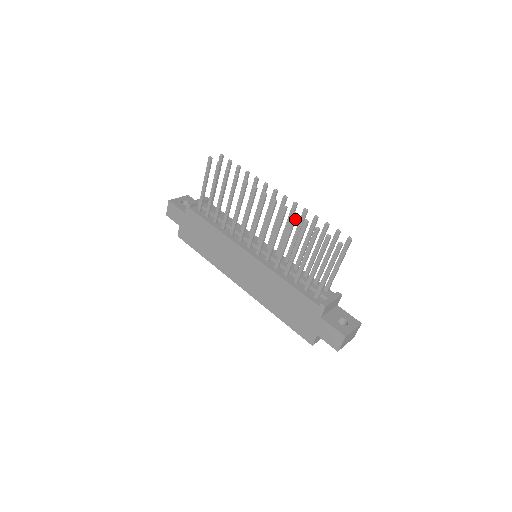
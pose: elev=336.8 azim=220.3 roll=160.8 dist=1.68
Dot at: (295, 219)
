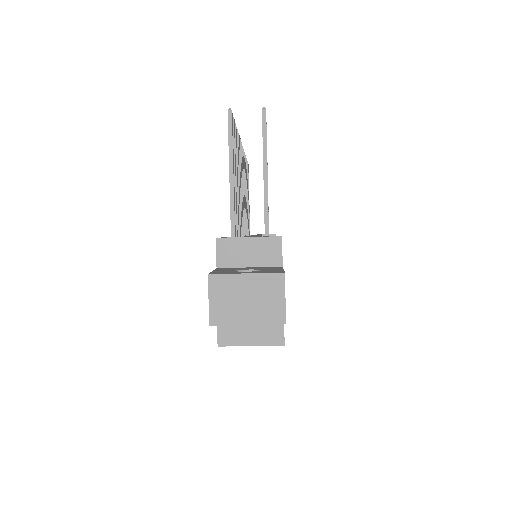
Dot at: occluded
